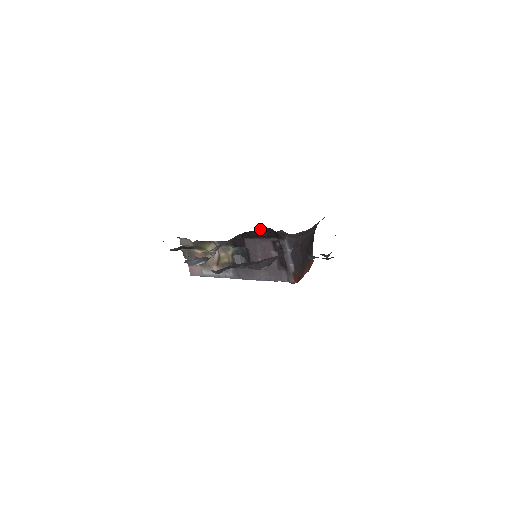
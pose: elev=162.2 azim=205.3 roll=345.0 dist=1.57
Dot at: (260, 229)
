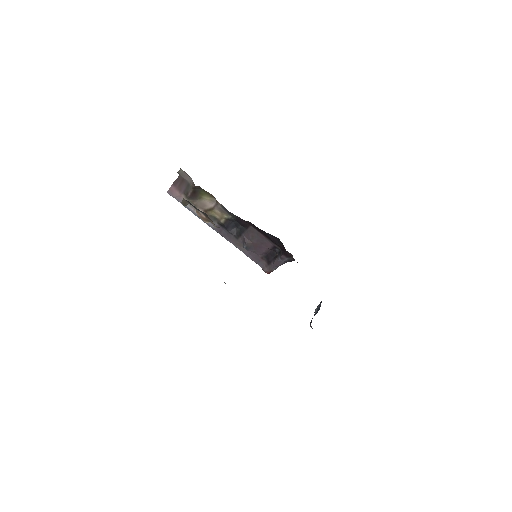
Dot at: occluded
